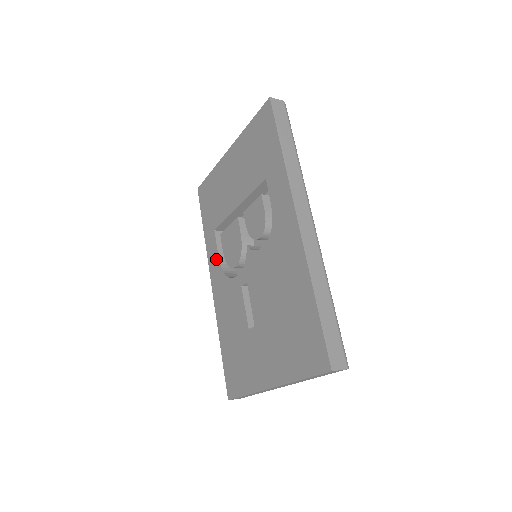
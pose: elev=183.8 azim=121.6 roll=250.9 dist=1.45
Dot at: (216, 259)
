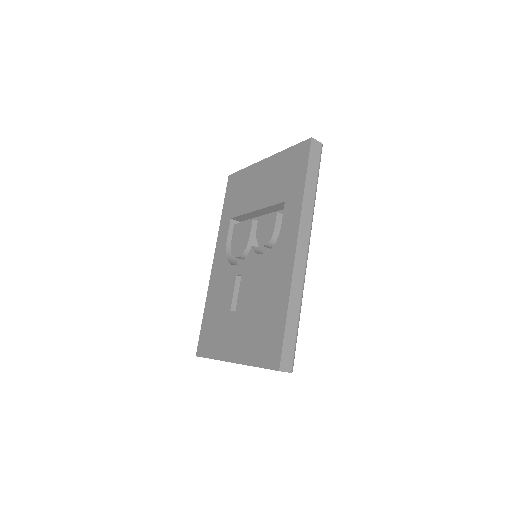
Dot at: (224, 242)
